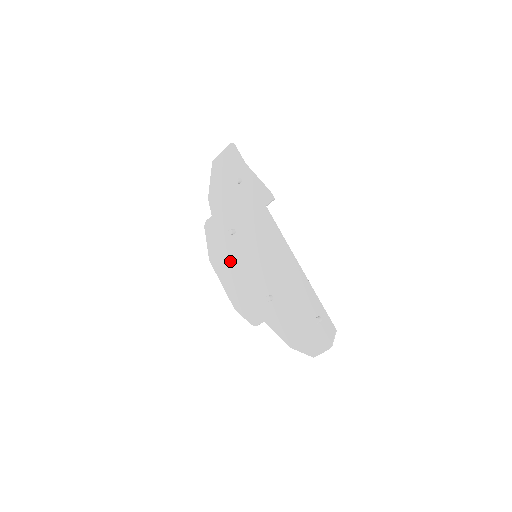
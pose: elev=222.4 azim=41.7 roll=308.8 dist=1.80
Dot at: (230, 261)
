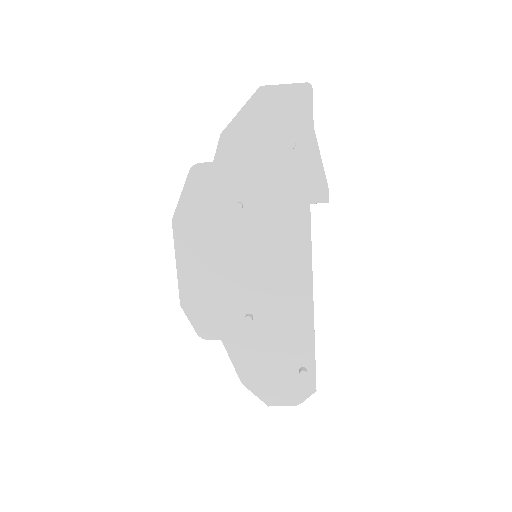
Dot at: (210, 241)
